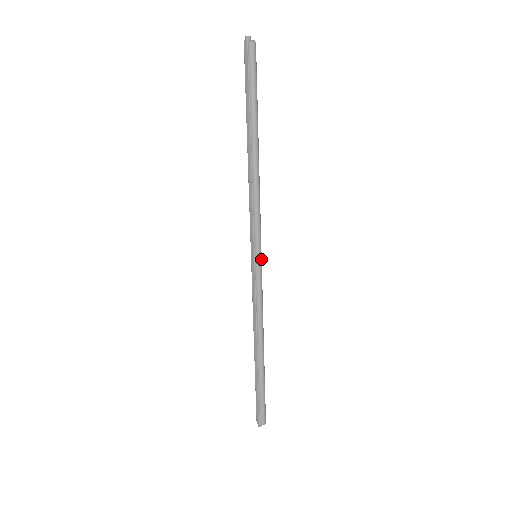
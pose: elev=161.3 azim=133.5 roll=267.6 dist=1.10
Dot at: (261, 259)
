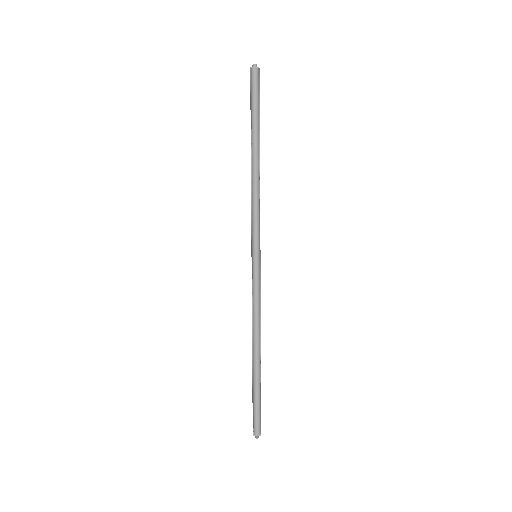
Dot at: (258, 259)
